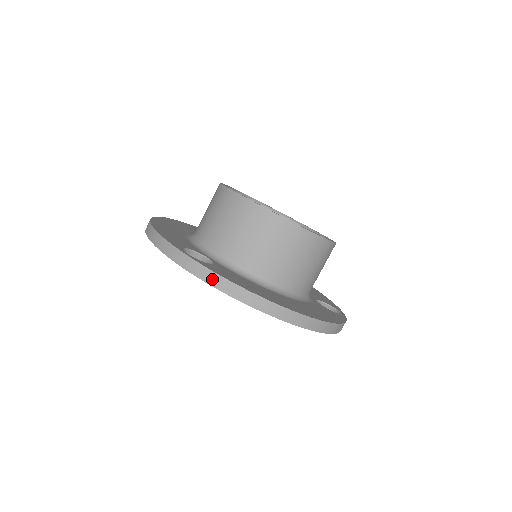
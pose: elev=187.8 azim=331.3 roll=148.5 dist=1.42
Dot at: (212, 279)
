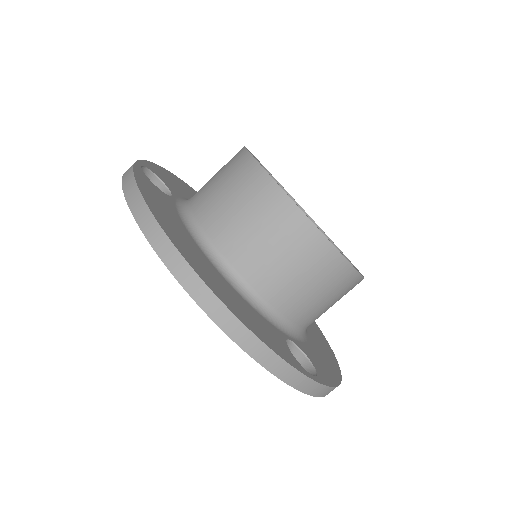
Dot at: (329, 392)
